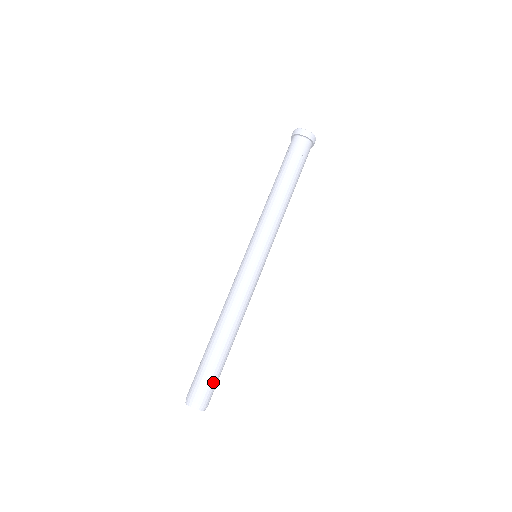
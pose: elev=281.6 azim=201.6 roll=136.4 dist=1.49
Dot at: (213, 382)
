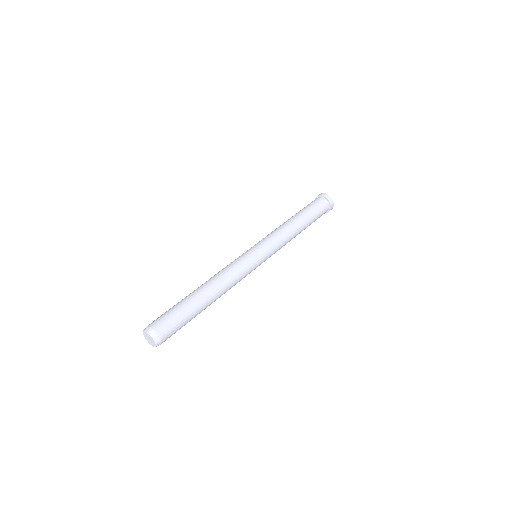
Dot at: (176, 322)
